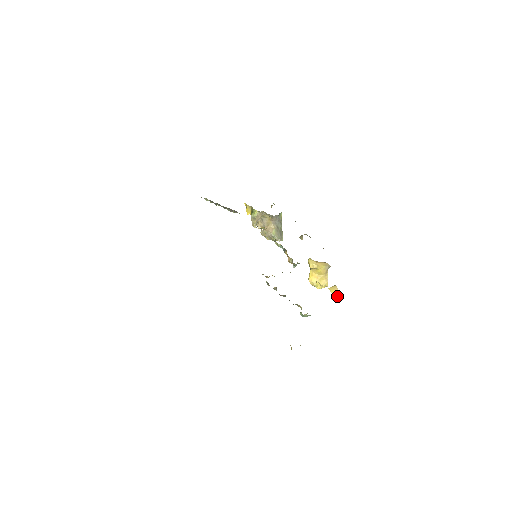
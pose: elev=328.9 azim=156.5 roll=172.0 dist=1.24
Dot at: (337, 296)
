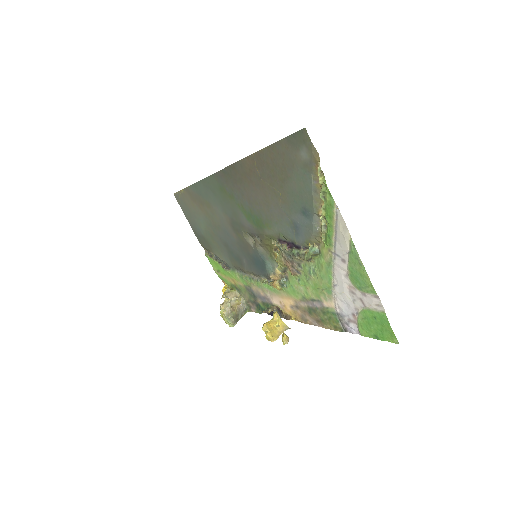
Dot at: (286, 341)
